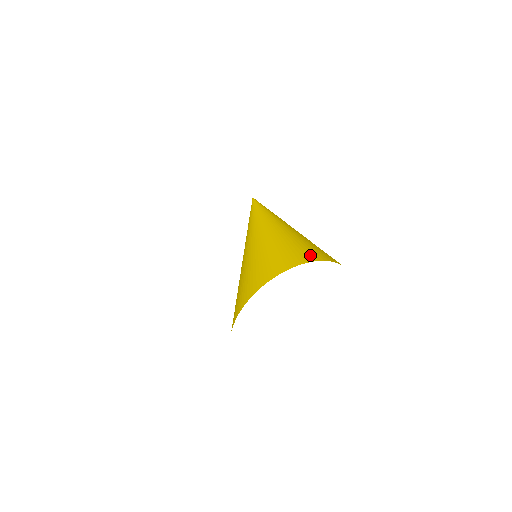
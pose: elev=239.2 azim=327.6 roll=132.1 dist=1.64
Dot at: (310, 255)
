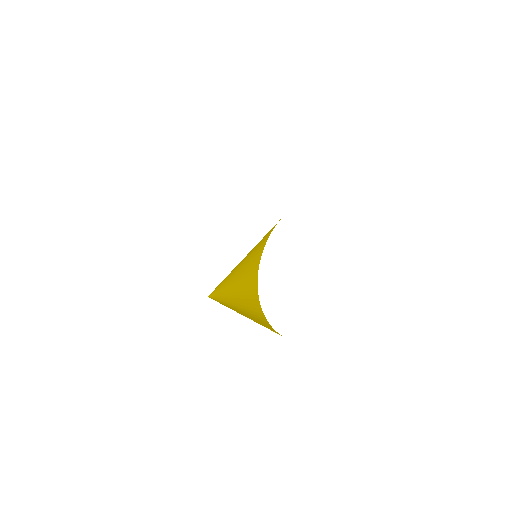
Dot at: occluded
